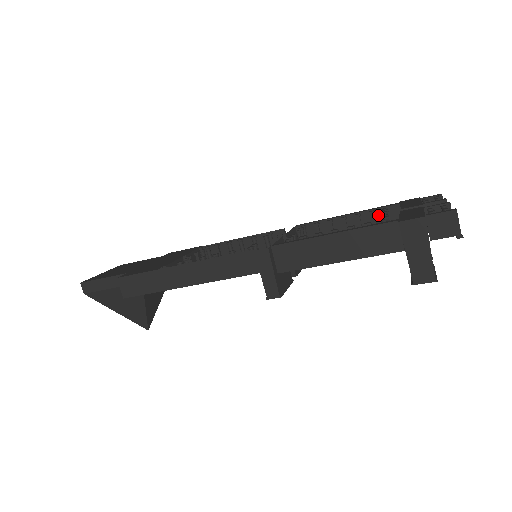
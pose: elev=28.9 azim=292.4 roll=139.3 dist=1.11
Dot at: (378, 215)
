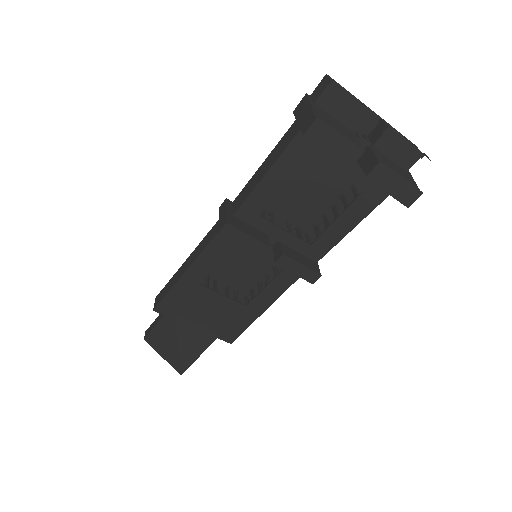
Dot at: occluded
